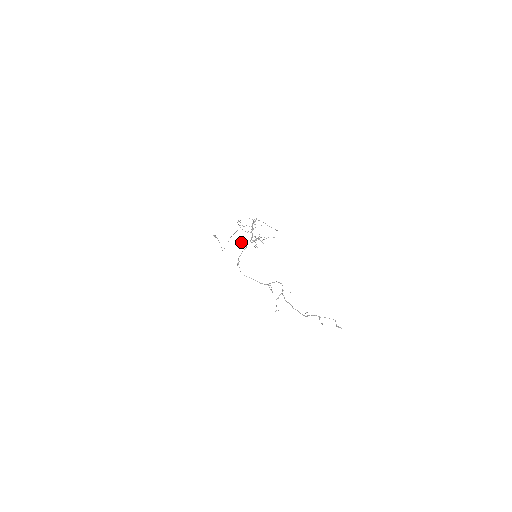
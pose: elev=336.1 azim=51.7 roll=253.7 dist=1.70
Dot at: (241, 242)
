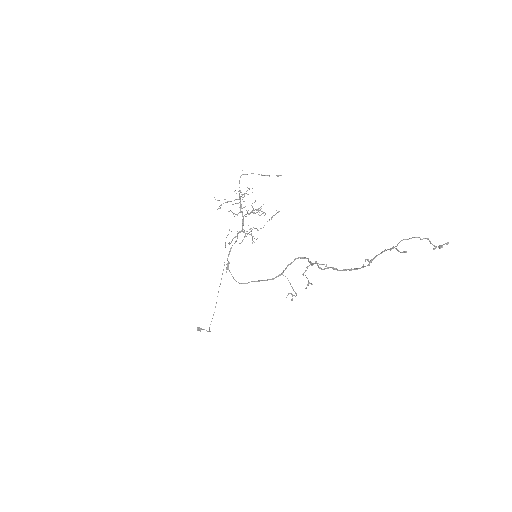
Dot at: (228, 243)
